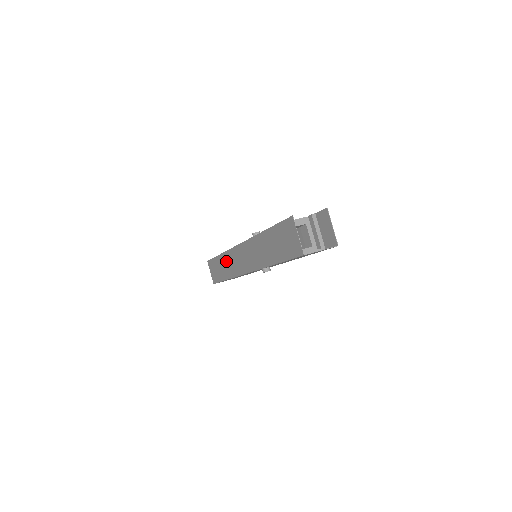
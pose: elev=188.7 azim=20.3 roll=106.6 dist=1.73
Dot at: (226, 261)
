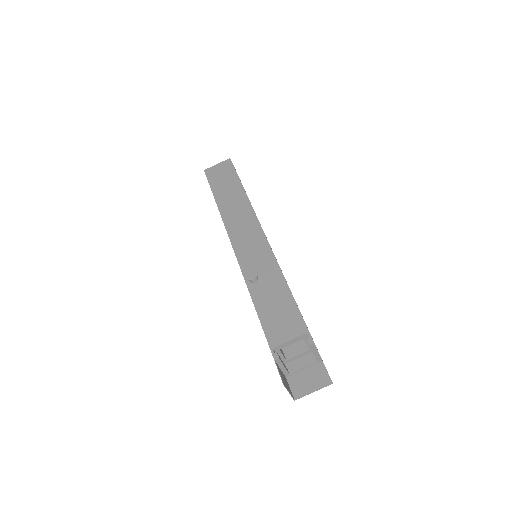
Dot at: occluded
